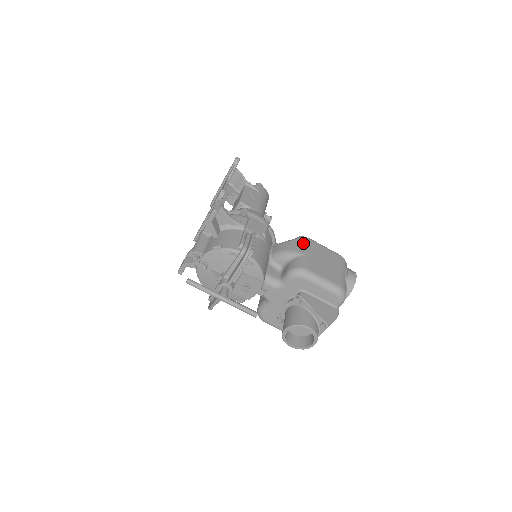
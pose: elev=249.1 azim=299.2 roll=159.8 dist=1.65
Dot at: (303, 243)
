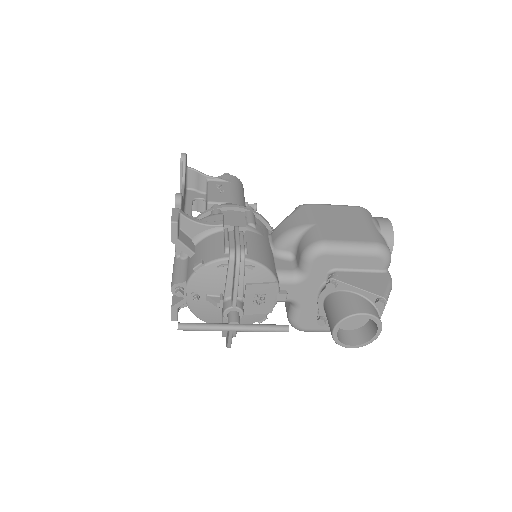
Dot at: (305, 212)
